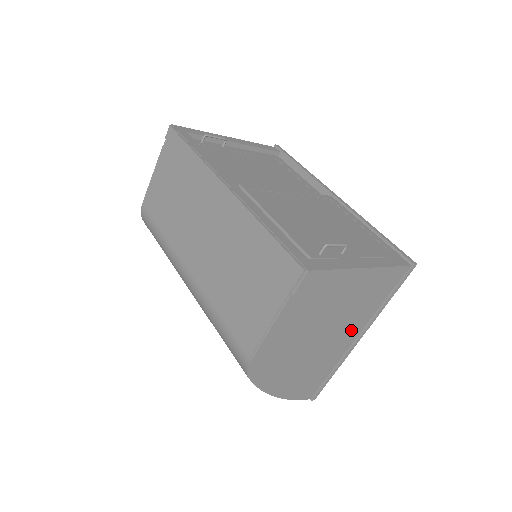
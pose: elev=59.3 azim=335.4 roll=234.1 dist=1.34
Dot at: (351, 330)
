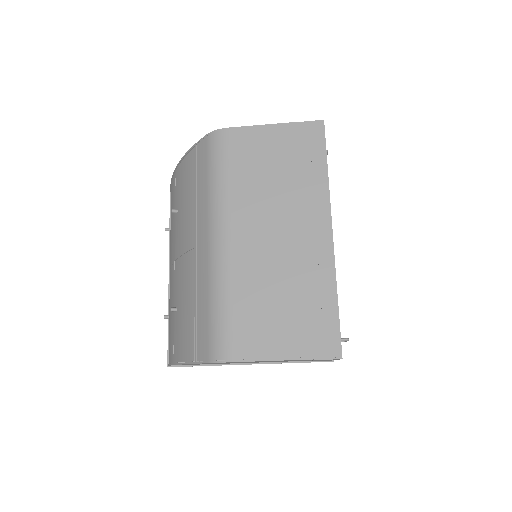
Dot at: occluded
